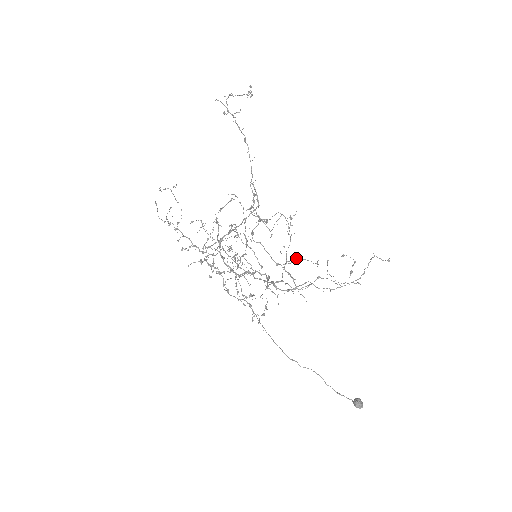
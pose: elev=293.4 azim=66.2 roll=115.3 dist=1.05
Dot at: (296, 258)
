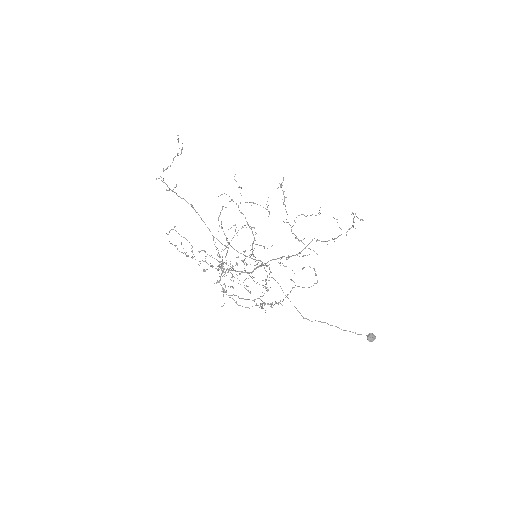
Dot at: occluded
